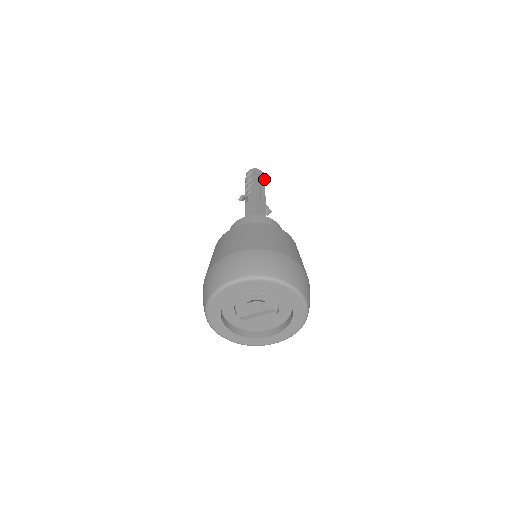
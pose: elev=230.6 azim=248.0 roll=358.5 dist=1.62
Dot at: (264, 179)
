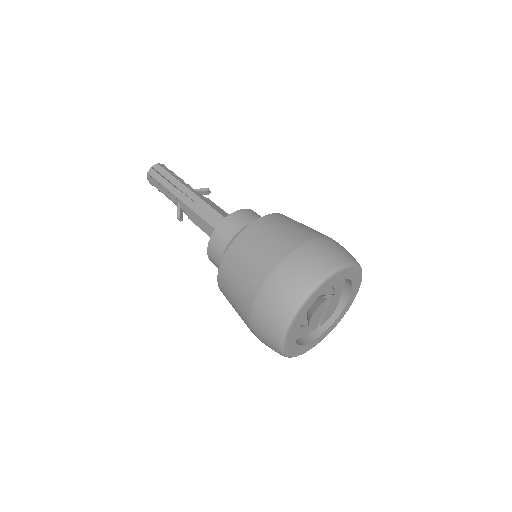
Dot at: (165, 171)
